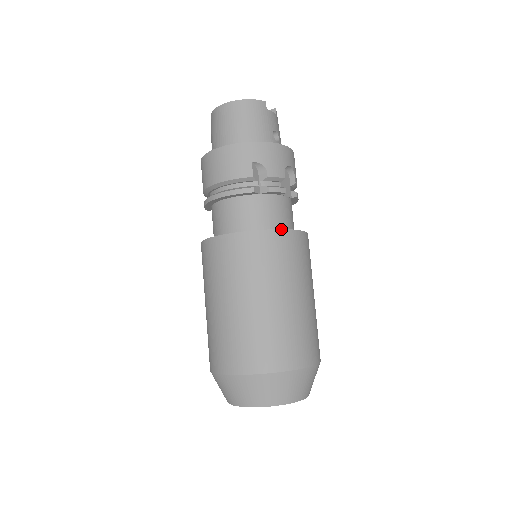
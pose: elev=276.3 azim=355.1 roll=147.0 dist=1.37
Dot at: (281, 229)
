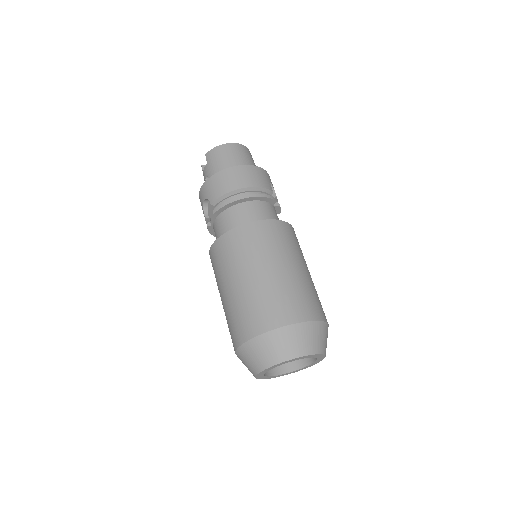
Dot at: occluded
